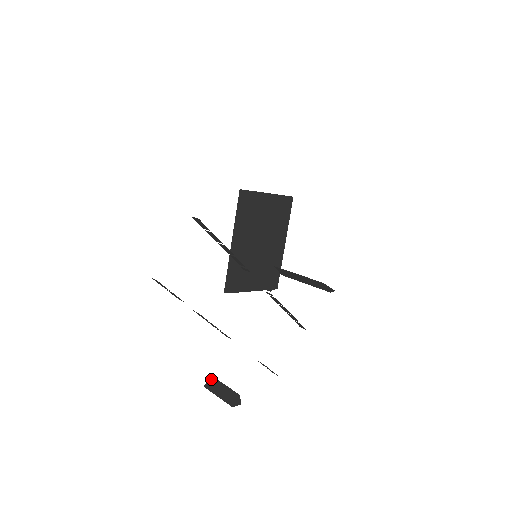
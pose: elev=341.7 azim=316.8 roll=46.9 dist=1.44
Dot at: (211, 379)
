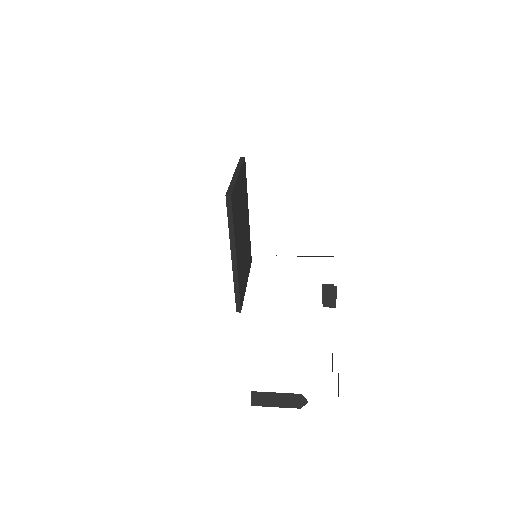
Dot at: (255, 395)
